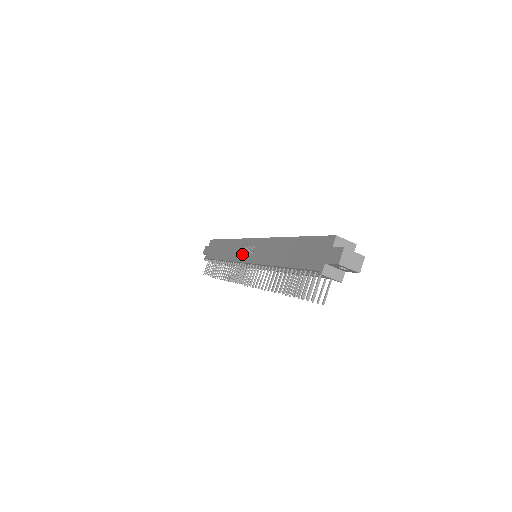
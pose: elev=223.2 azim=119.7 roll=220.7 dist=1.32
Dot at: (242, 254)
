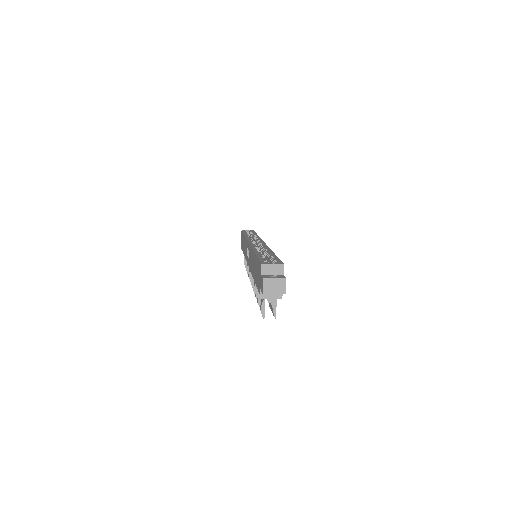
Dot at: (247, 255)
